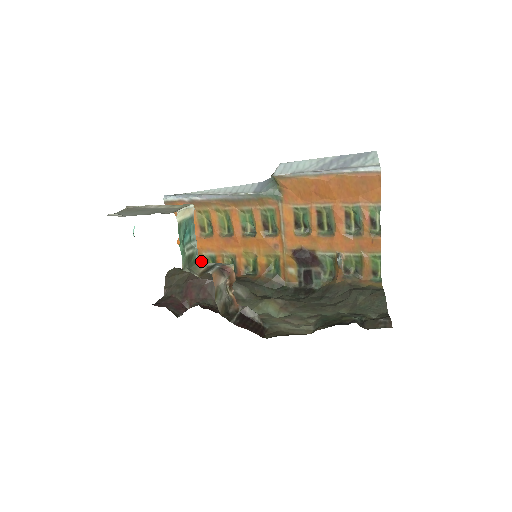
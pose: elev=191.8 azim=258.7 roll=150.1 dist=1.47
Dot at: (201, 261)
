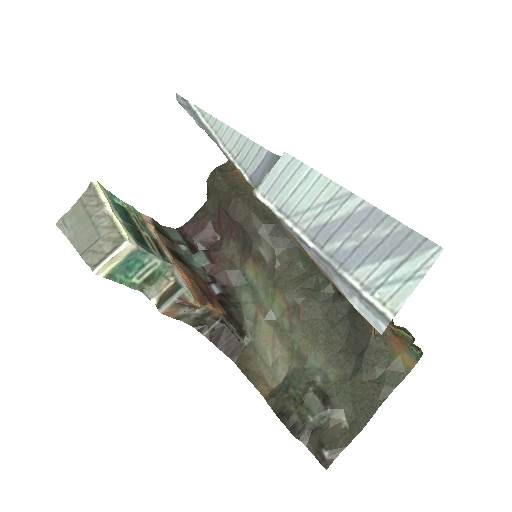
Dot at: (174, 267)
